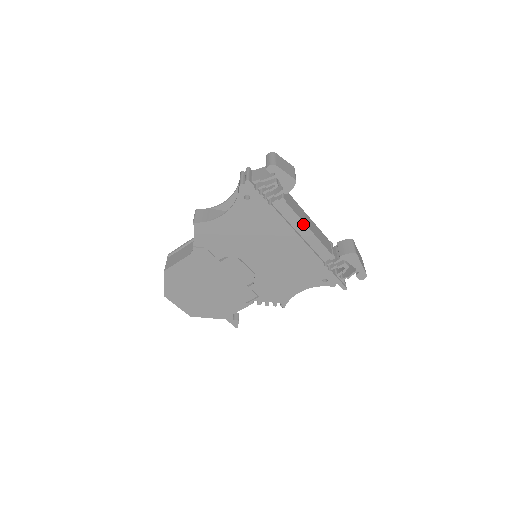
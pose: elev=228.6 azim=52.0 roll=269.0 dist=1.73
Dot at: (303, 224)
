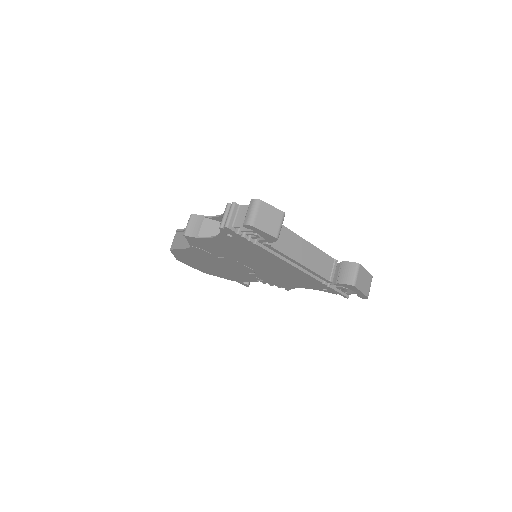
Dot at: (293, 260)
